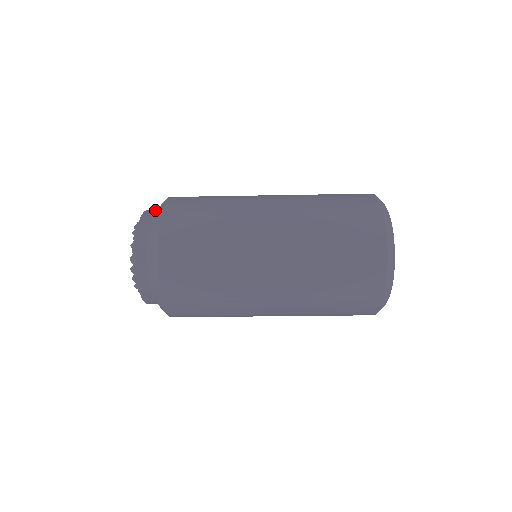
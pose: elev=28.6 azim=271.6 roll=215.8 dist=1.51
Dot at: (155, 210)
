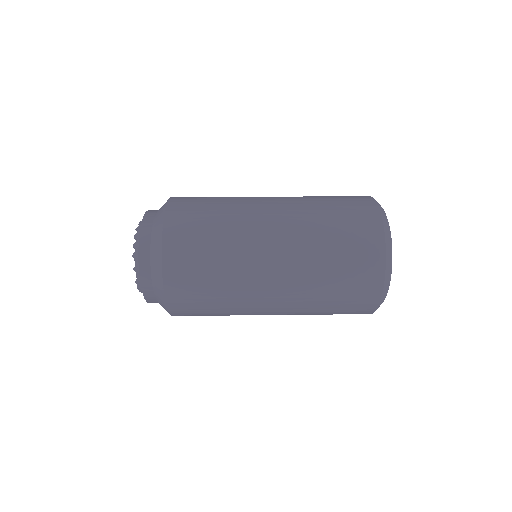
Dot at: (151, 224)
